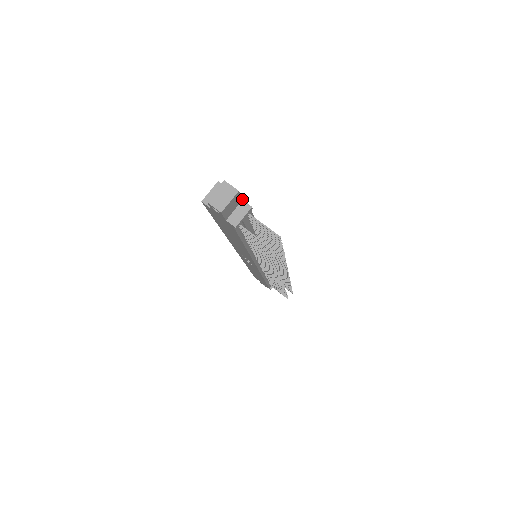
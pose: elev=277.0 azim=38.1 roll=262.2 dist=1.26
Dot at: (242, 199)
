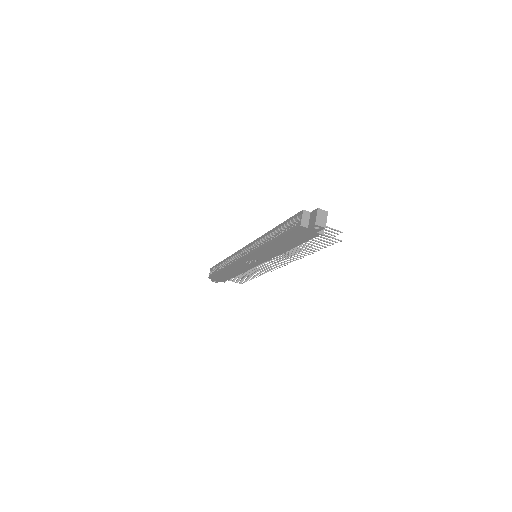
Dot at: occluded
